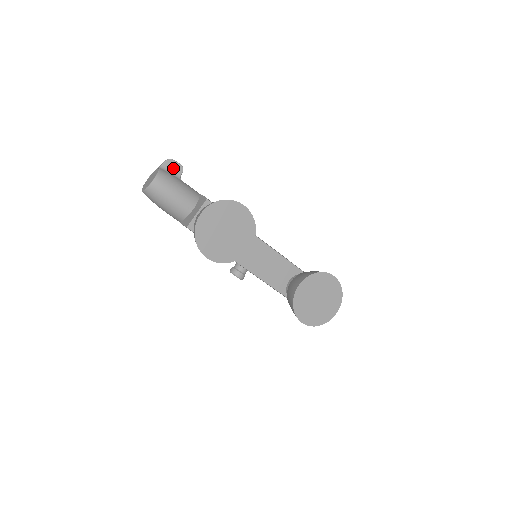
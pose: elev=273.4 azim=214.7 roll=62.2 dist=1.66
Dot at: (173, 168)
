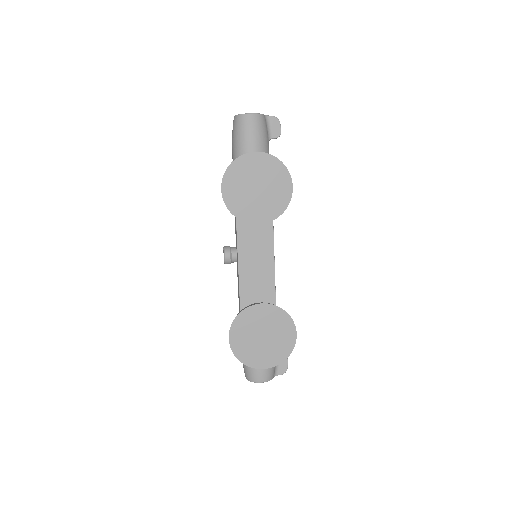
Dot at: (273, 127)
